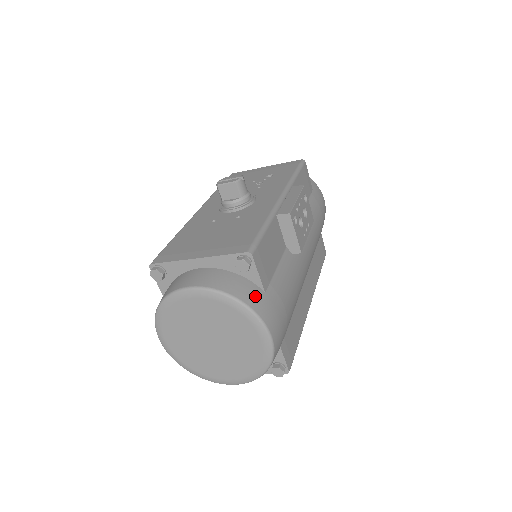
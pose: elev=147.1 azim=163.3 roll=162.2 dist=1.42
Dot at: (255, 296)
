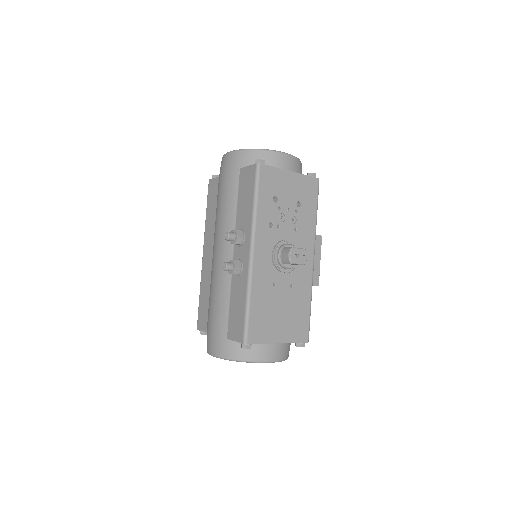
Dot at: occluded
